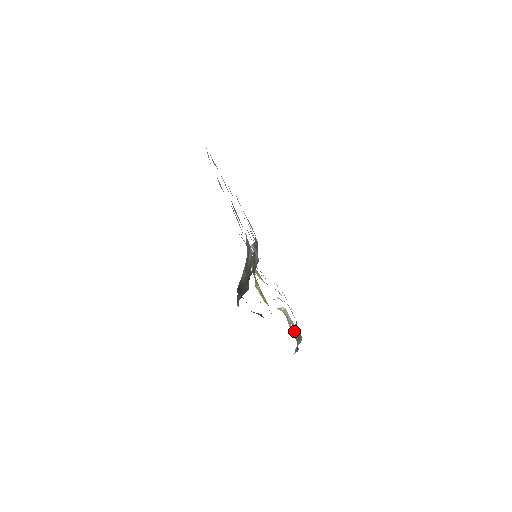
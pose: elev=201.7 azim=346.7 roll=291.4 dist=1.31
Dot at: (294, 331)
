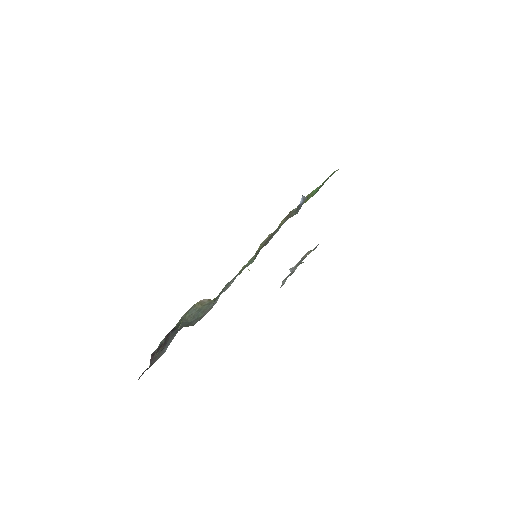
Dot at: (303, 257)
